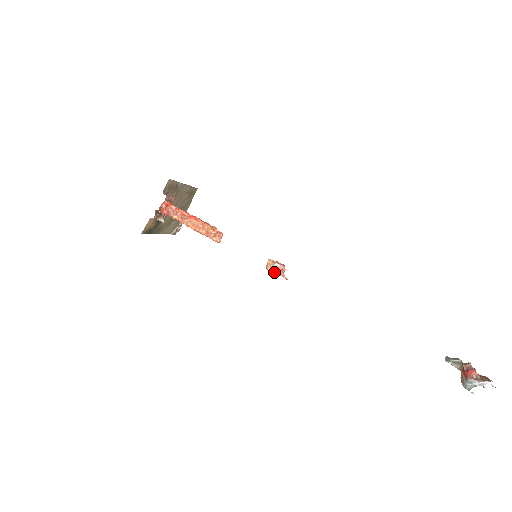
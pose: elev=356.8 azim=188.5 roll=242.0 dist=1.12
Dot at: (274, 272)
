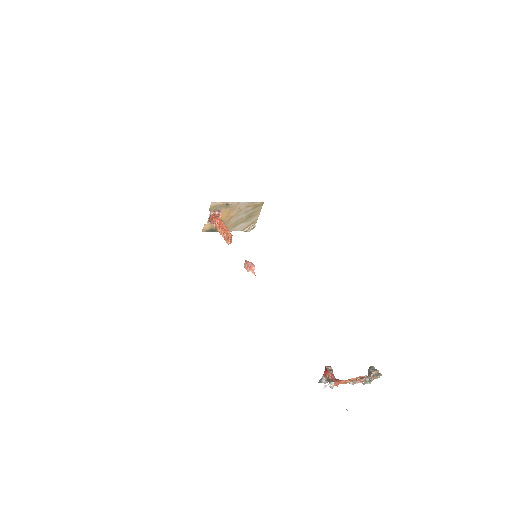
Dot at: (246, 269)
